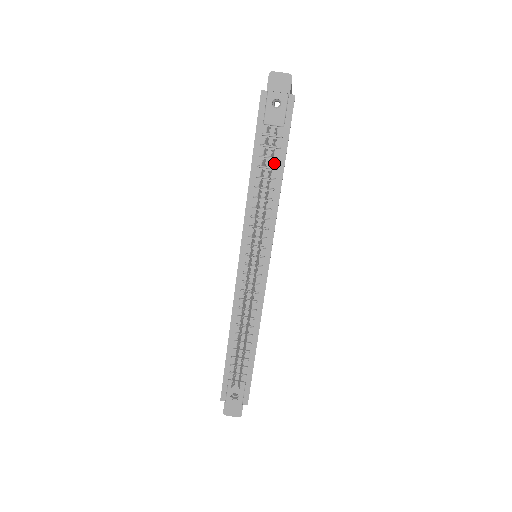
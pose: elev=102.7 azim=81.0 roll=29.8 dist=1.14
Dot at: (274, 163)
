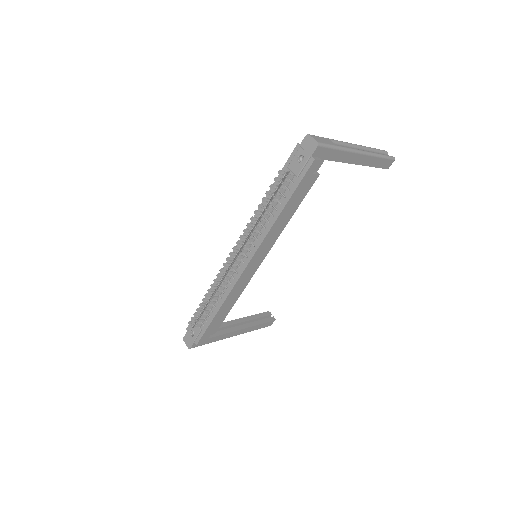
Dot at: (282, 198)
